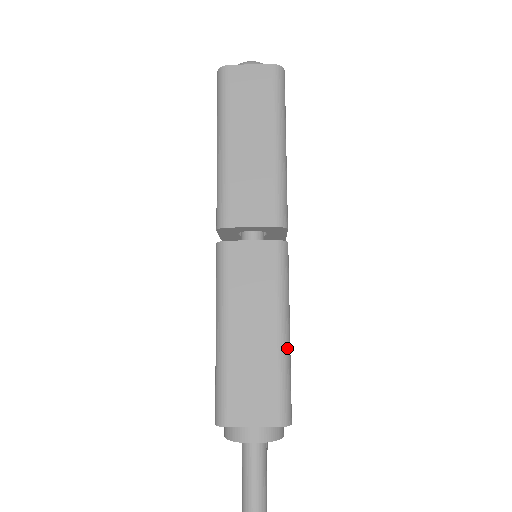
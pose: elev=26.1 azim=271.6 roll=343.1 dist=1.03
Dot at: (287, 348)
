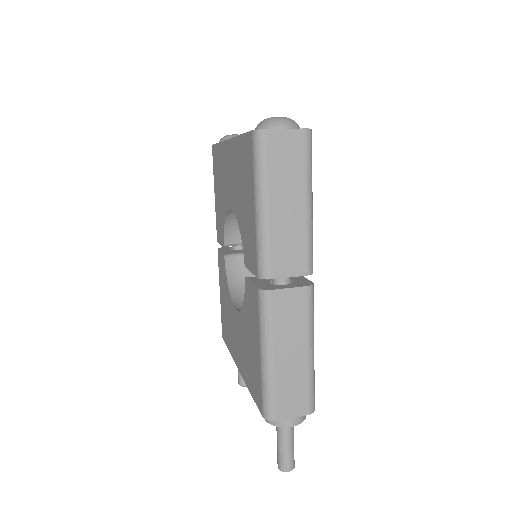
Dot at: occluded
